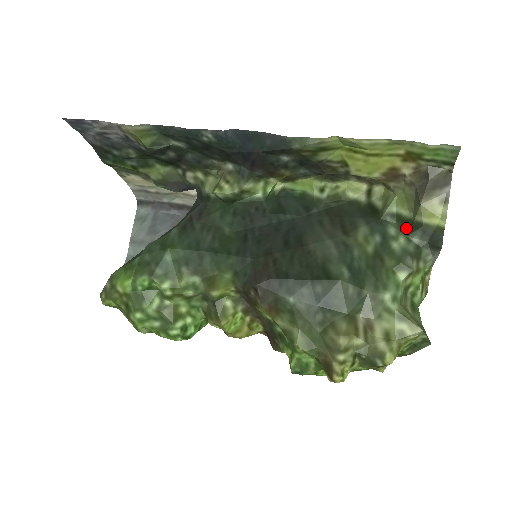
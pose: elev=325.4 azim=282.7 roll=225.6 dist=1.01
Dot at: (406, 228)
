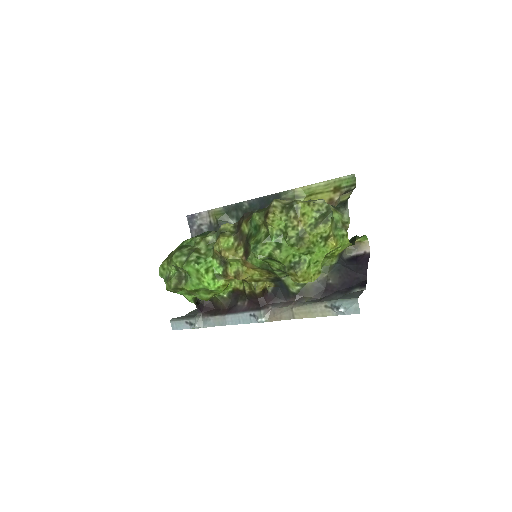
Dot at: occluded
